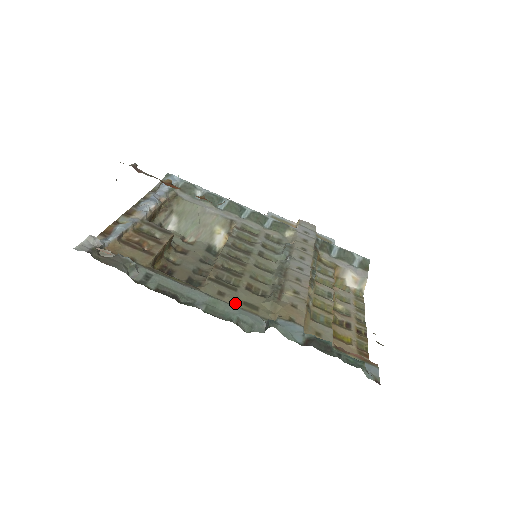
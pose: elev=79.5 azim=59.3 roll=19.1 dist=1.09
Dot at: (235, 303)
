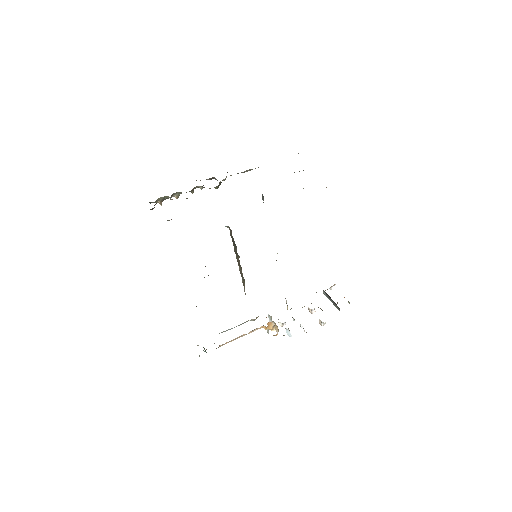
Dot at: occluded
